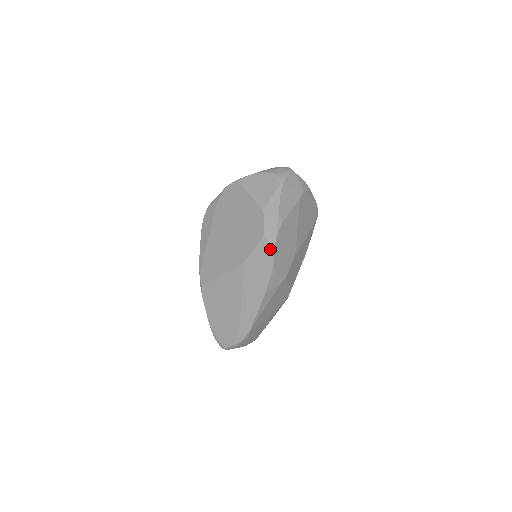
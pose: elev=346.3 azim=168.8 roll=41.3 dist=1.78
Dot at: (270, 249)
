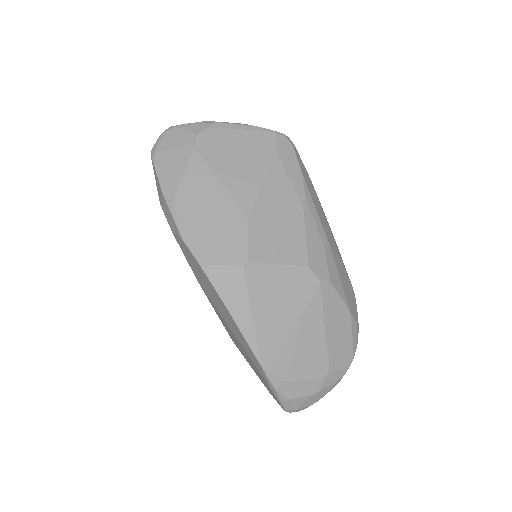
Dot at: (182, 243)
